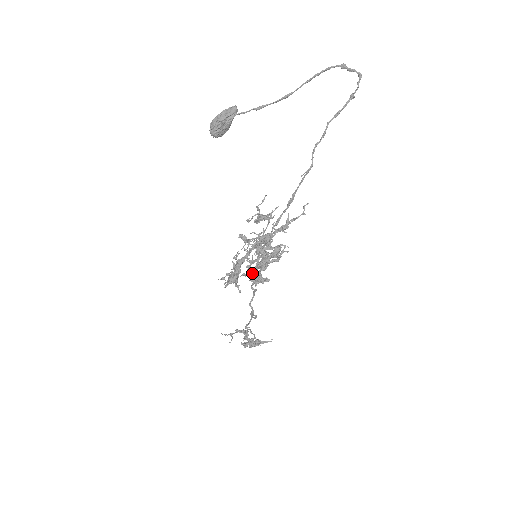
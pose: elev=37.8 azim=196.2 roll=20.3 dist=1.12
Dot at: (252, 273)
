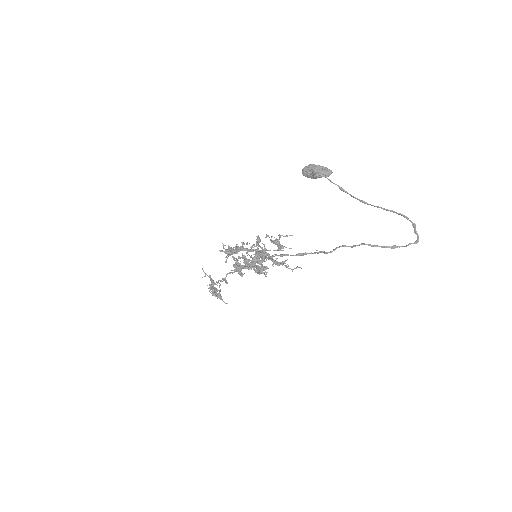
Dot at: (238, 262)
